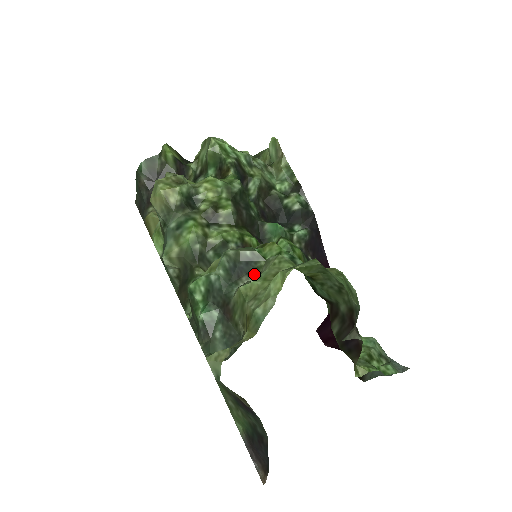
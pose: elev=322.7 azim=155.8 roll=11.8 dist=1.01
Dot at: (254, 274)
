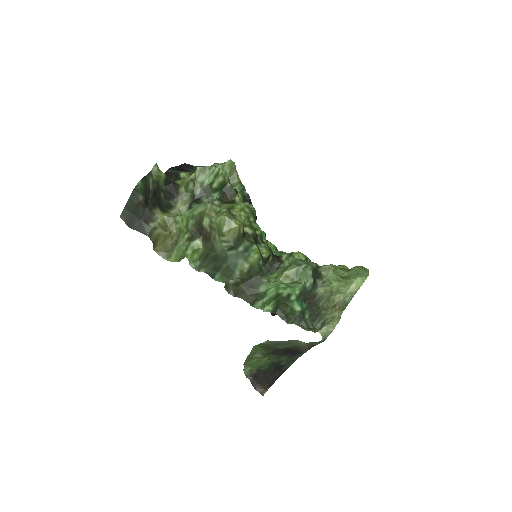
Dot at: (320, 277)
